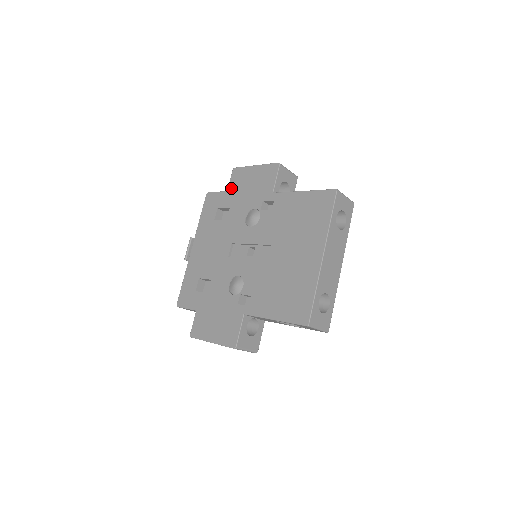
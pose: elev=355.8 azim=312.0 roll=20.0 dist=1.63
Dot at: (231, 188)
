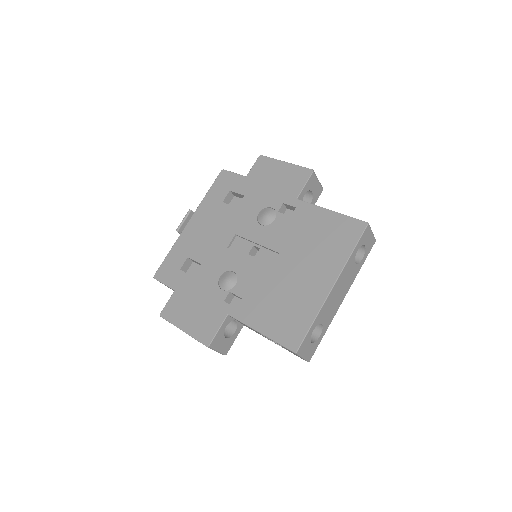
Dot at: (251, 175)
